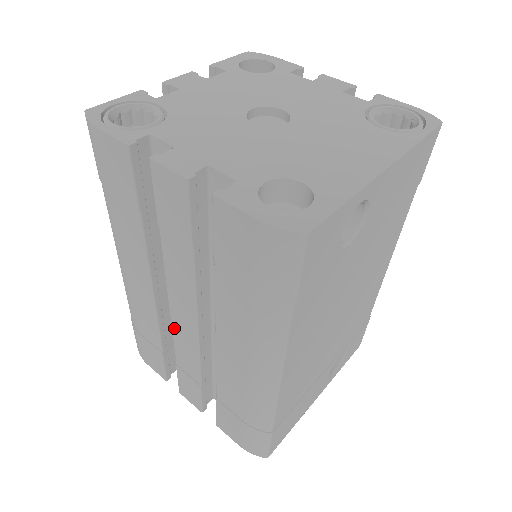
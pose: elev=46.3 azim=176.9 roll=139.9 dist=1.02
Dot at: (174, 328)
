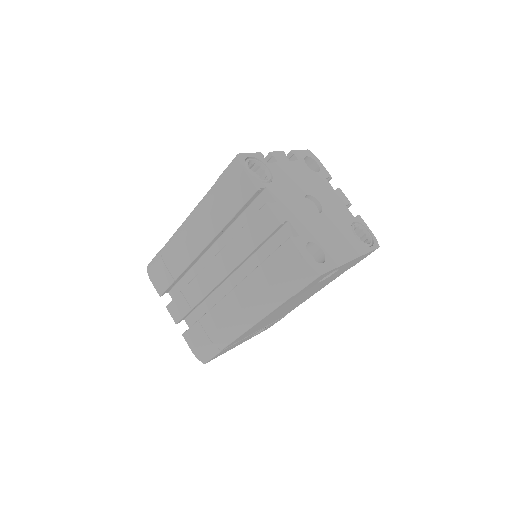
Dot at: (201, 273)
